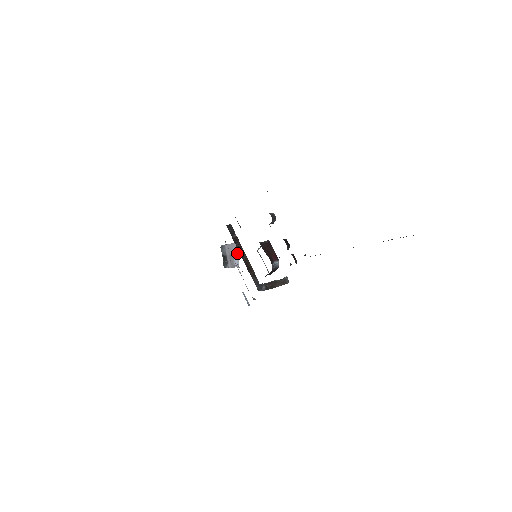
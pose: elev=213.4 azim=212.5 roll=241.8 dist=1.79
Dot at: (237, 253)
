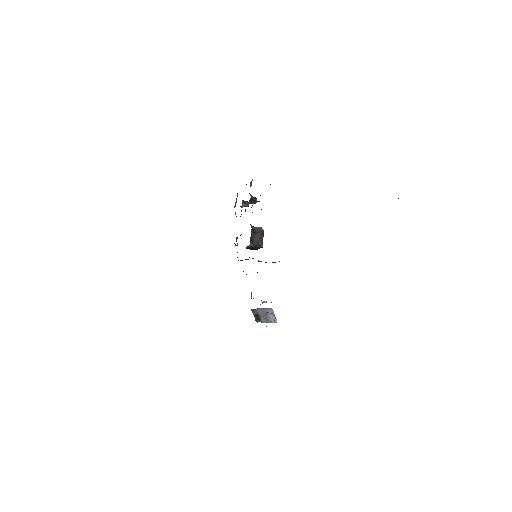
Dot at: (273, 314)
